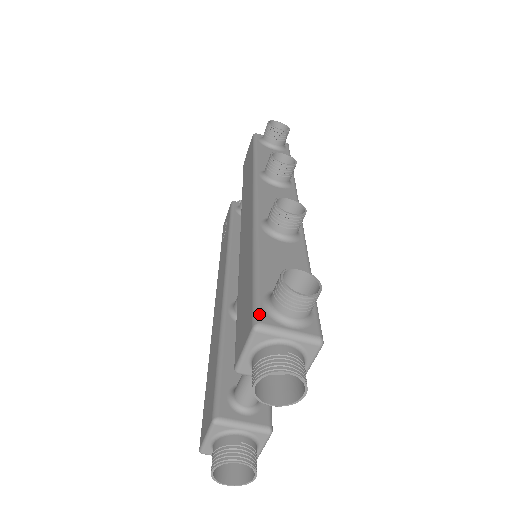
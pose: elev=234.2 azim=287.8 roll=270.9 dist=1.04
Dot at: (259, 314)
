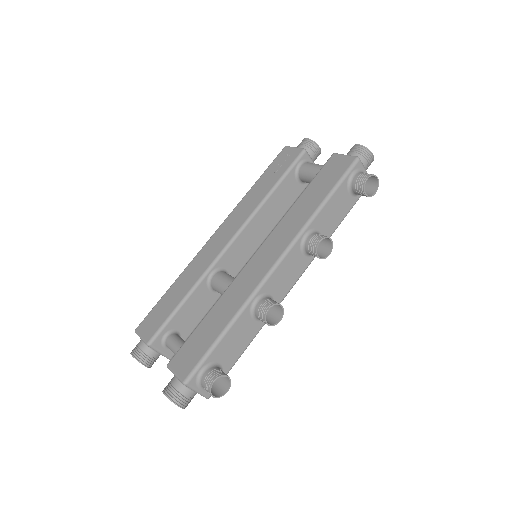
Dot at: (192, 378)
